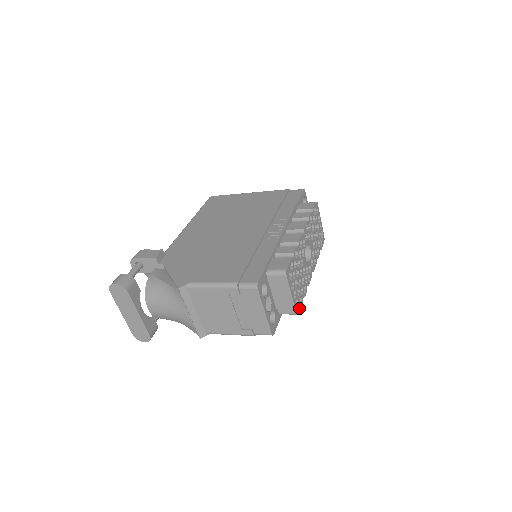
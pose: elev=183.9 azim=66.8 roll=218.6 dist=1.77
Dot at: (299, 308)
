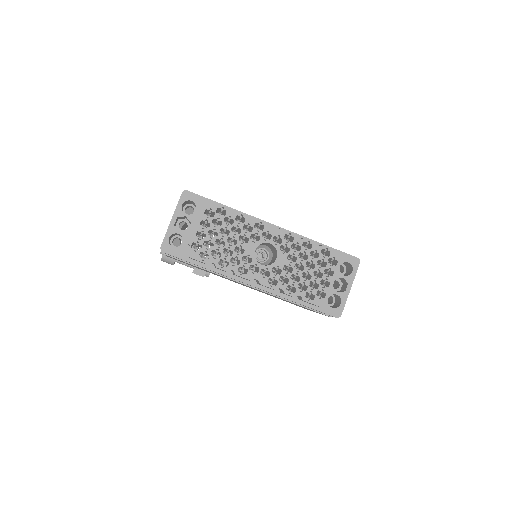
Dot at: (196, 256)
